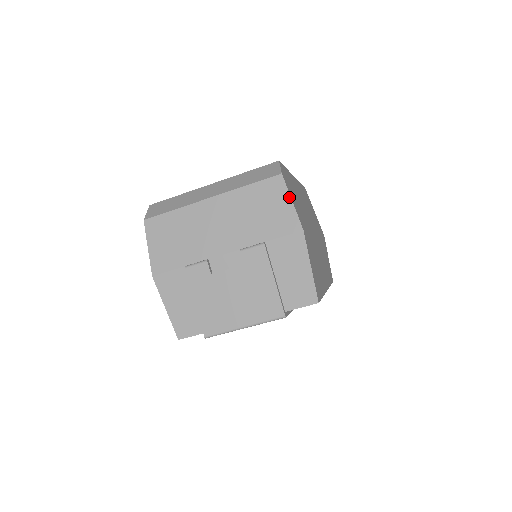
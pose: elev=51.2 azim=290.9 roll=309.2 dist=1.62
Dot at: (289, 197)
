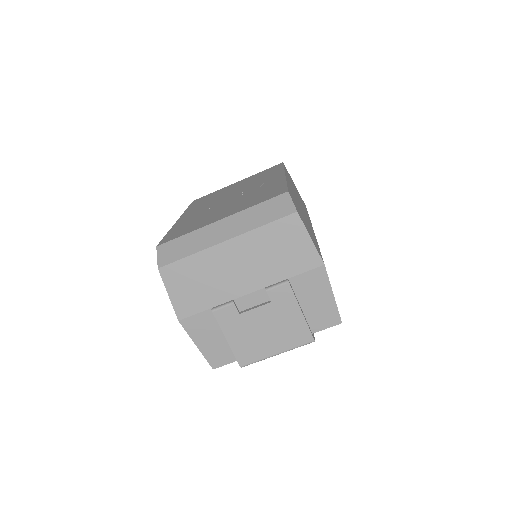
Dot at: (307, 234)
